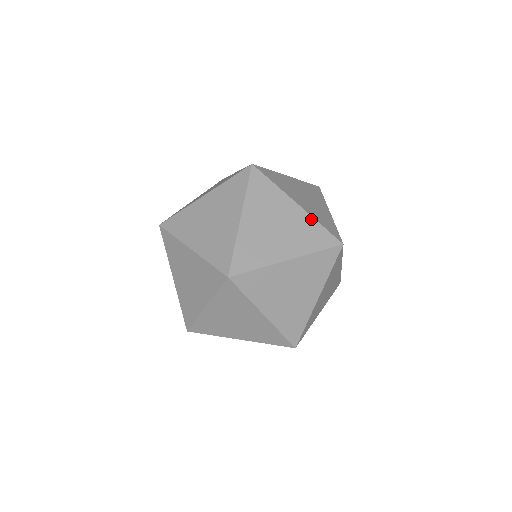
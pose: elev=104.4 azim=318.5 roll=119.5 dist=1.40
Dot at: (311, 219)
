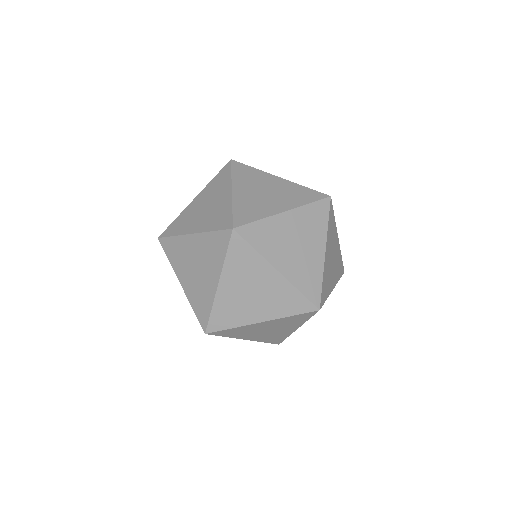
Dot at: (205, 235)
